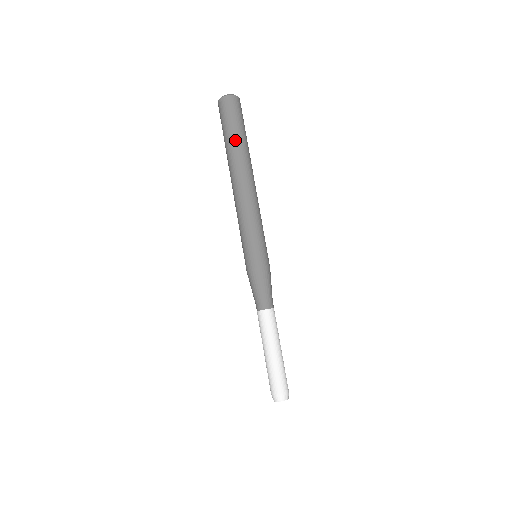
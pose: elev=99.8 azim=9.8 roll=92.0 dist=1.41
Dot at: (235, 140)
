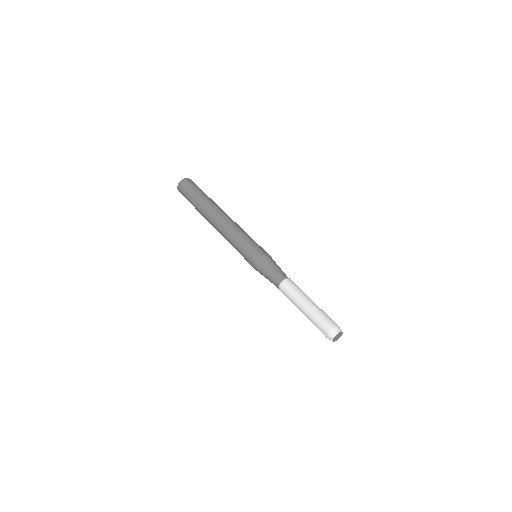
Dot at: occluded
